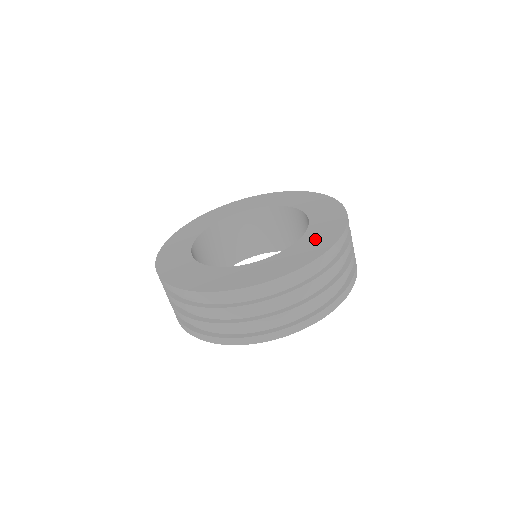
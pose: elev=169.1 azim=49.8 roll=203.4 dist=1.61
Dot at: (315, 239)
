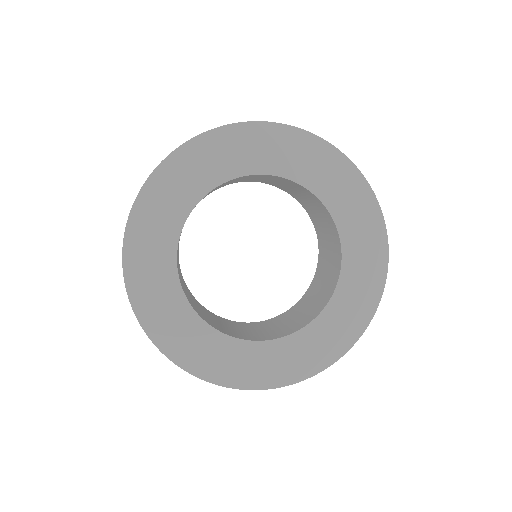
Dot at: (357, 226)
